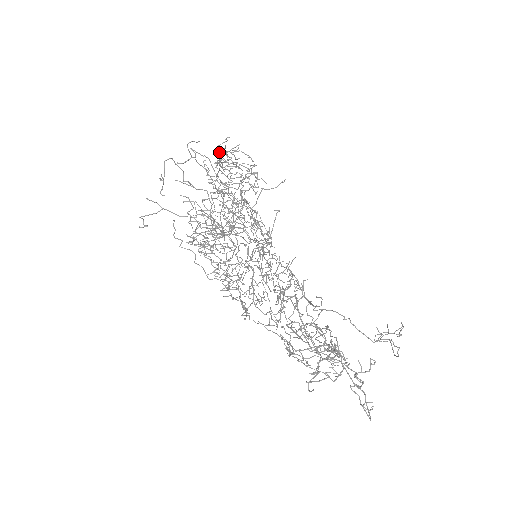
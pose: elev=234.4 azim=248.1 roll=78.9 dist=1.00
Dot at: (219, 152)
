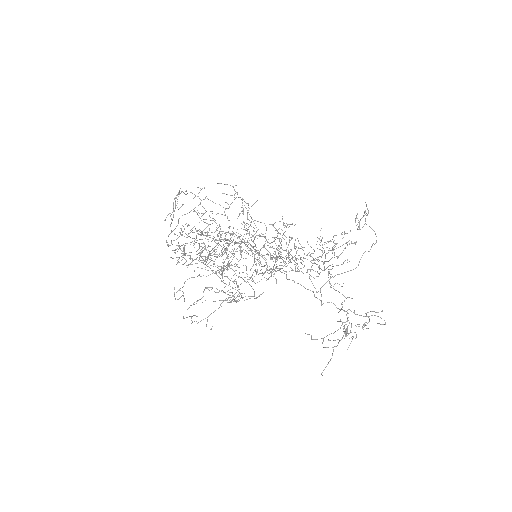
Dot at: occluded
